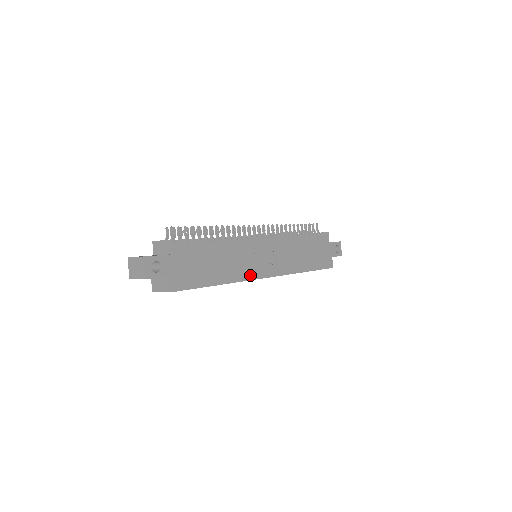
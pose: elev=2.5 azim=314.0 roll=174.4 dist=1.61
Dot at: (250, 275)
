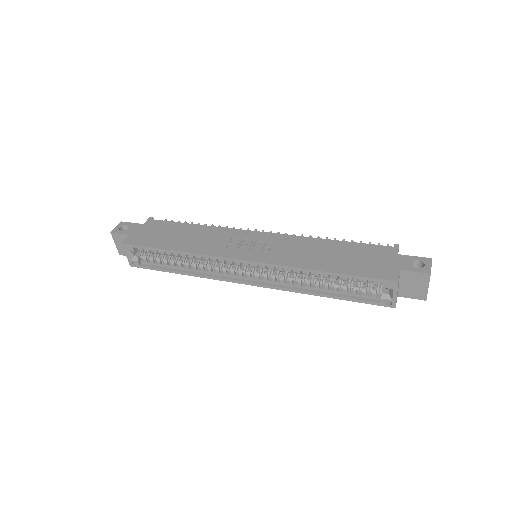
Dot at: (220, 253)
